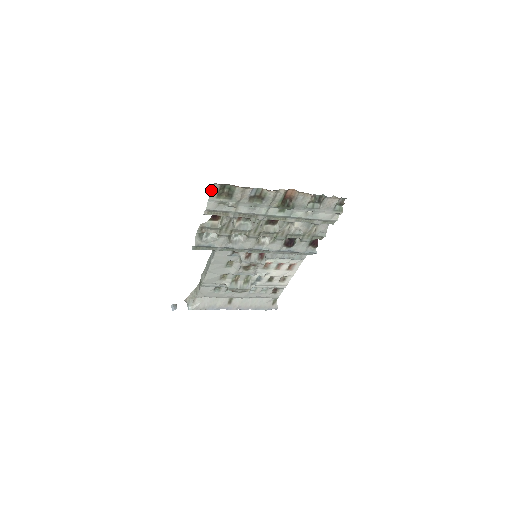
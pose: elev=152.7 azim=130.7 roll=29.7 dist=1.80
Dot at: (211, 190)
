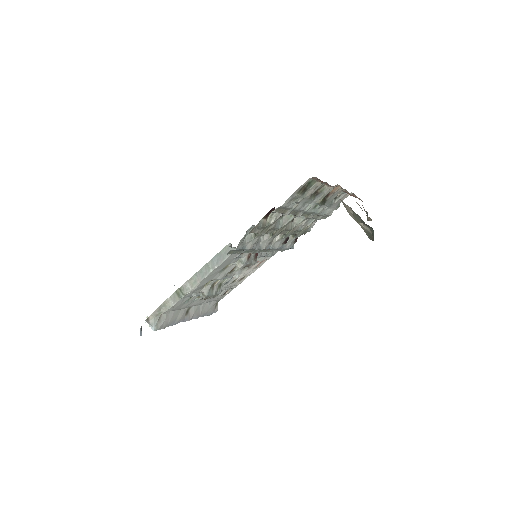
Dot at: occluded
